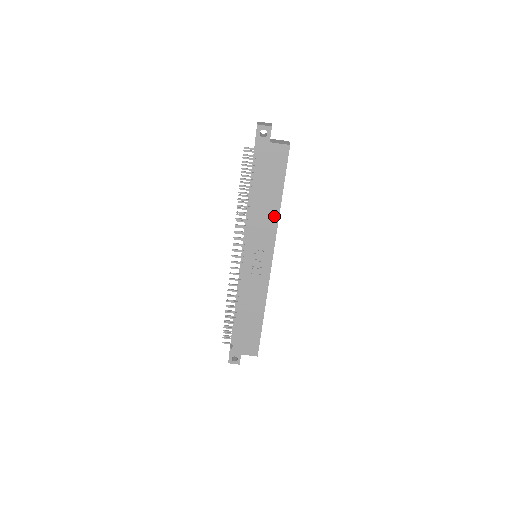
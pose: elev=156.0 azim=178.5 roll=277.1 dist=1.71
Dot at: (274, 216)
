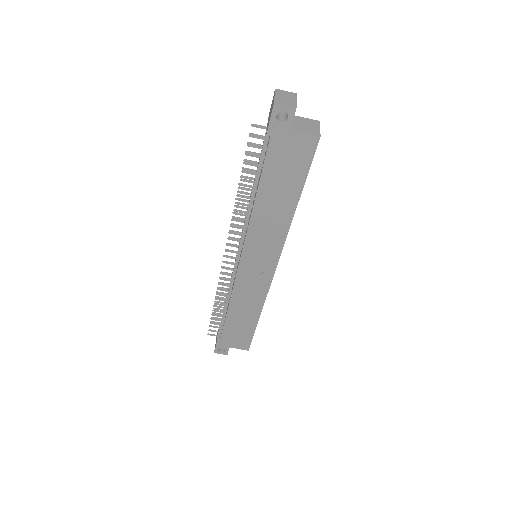
Dot at: (285, 221)
